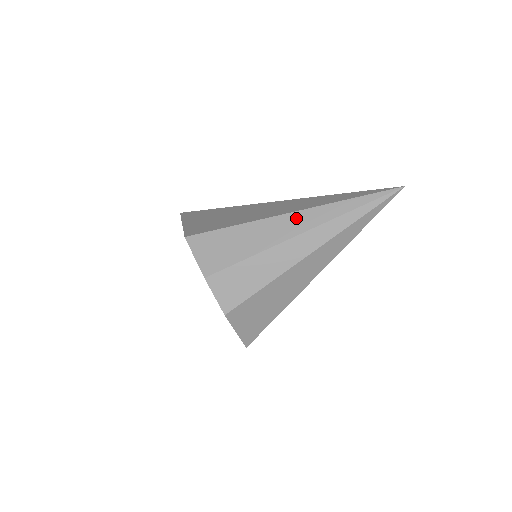
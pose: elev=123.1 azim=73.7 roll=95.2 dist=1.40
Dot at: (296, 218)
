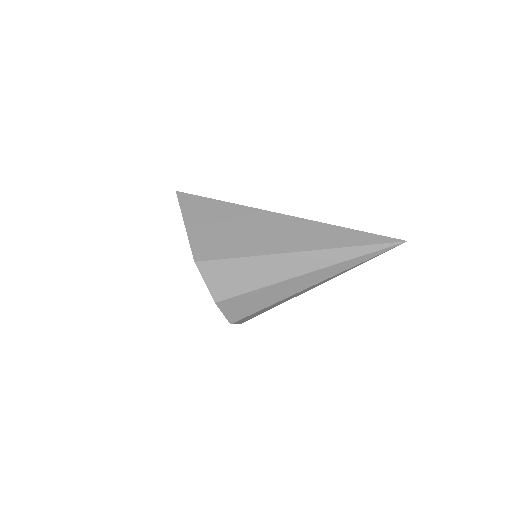
Dot at: (303, 258)
